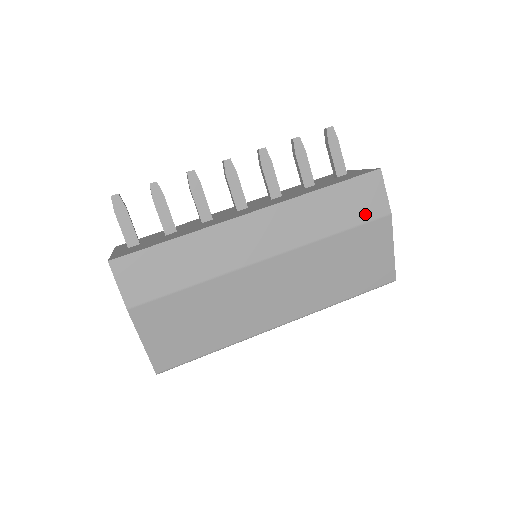
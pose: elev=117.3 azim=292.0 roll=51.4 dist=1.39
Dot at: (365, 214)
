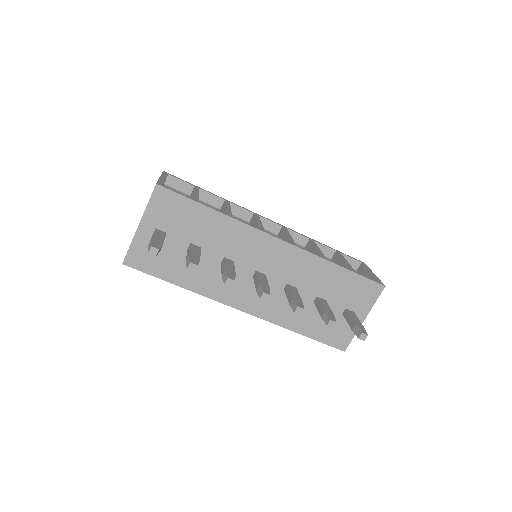
Dot at: occluded
